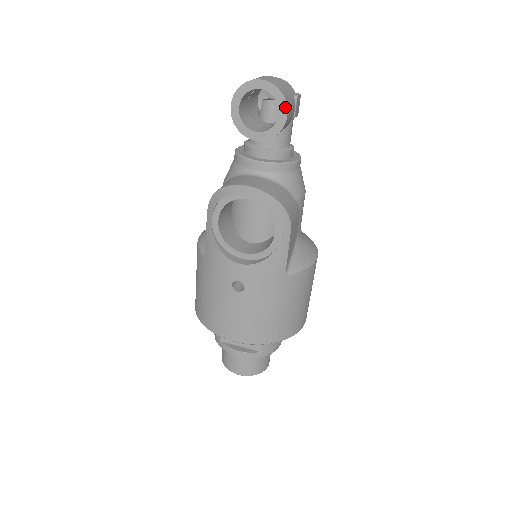
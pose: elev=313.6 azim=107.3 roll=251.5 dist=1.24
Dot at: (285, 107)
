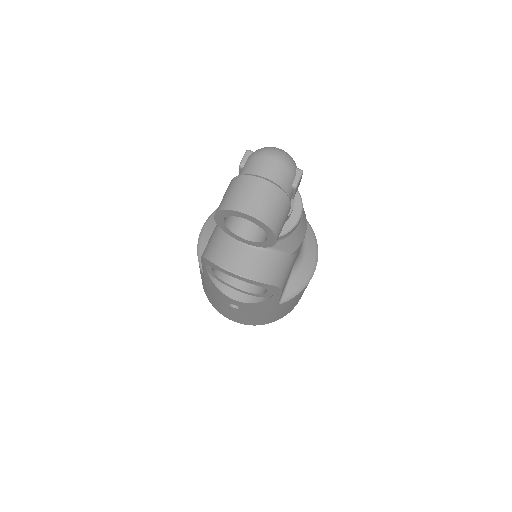
Dot at: (274, 237)
